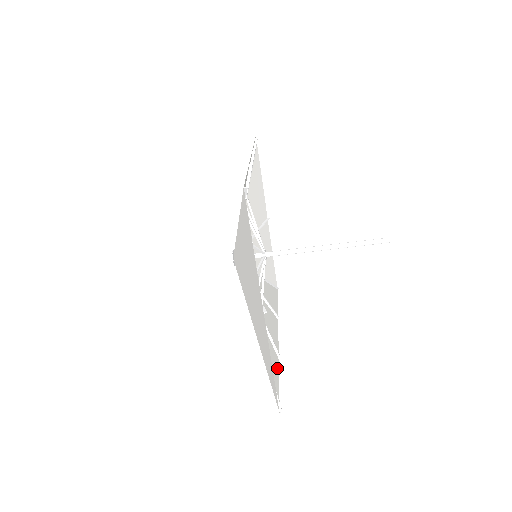
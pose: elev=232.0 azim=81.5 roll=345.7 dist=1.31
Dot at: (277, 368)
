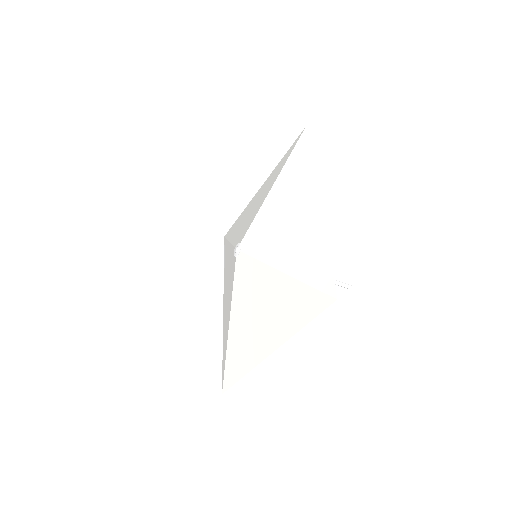
Dot at: (223, 344)
